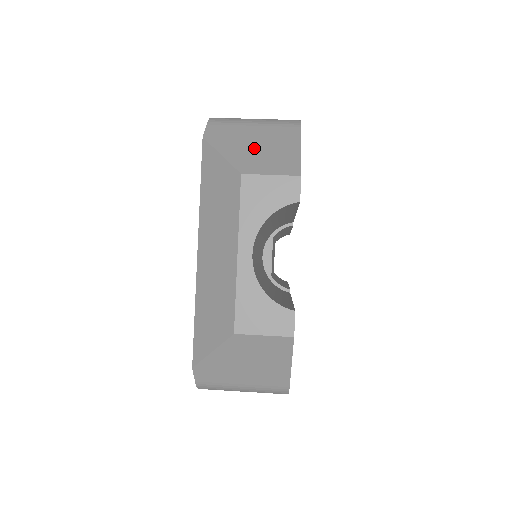
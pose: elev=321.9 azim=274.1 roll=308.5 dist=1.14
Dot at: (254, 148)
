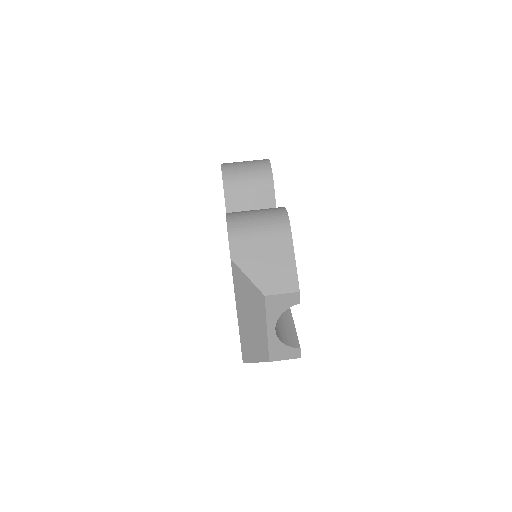
Dot at: (266, 266)
